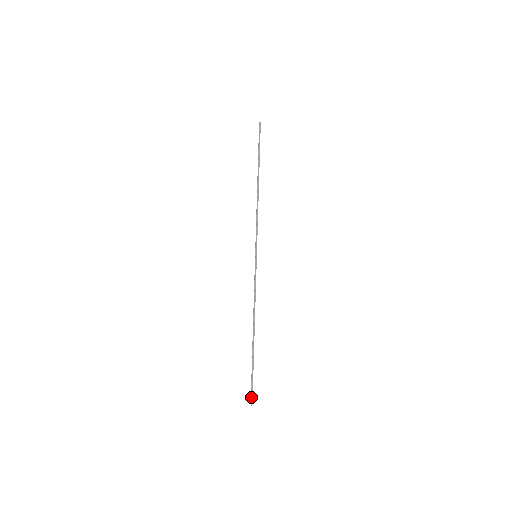
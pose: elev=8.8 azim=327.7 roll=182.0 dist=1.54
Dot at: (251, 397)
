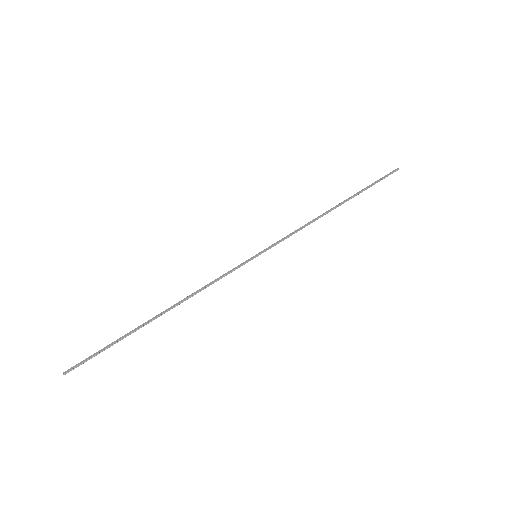
Dot at: (75, 365)
